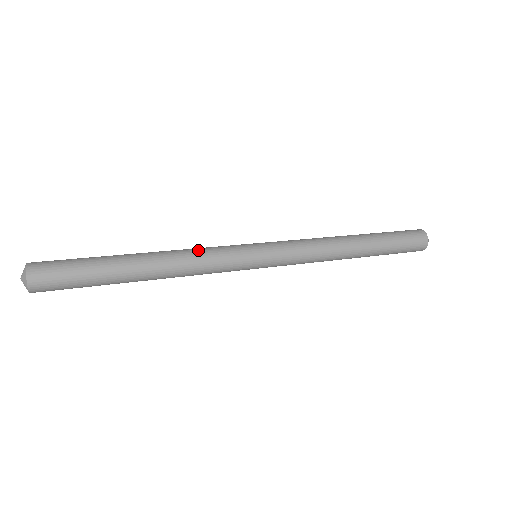
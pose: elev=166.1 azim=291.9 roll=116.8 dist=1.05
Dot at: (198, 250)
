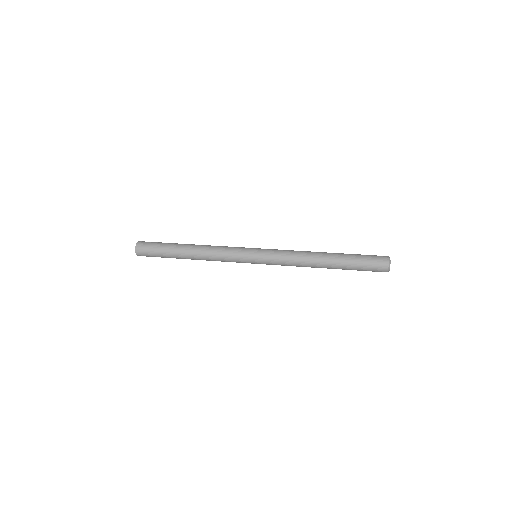
Dot at: (219, 250)
